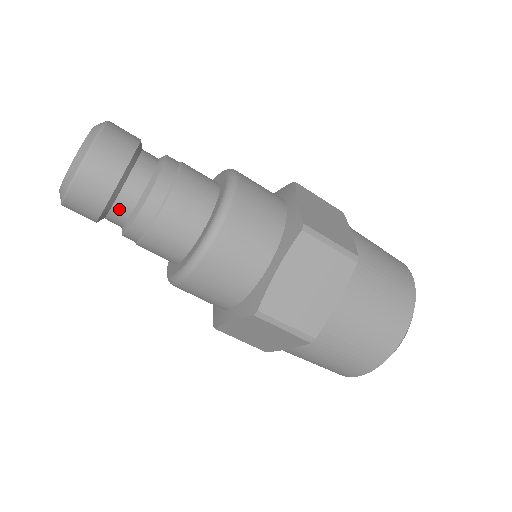
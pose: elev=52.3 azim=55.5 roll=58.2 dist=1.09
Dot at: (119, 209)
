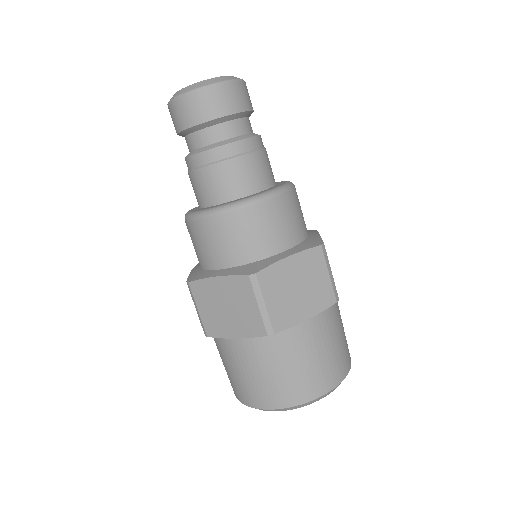
Dot at: (243, 124)
